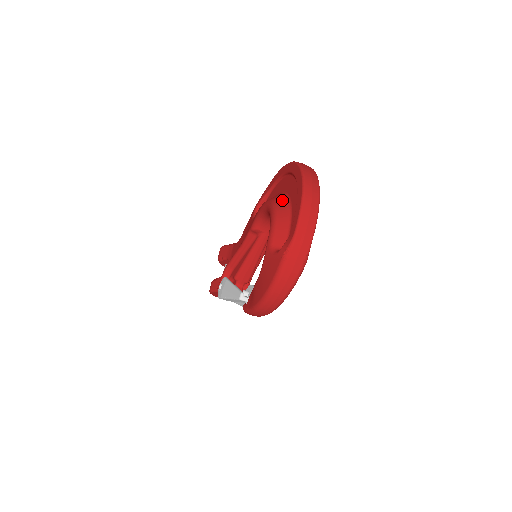
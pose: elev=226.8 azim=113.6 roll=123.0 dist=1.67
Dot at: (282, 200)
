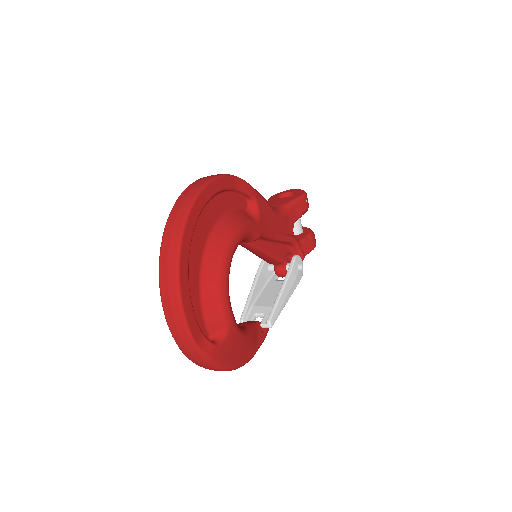
Dot at: occluded
